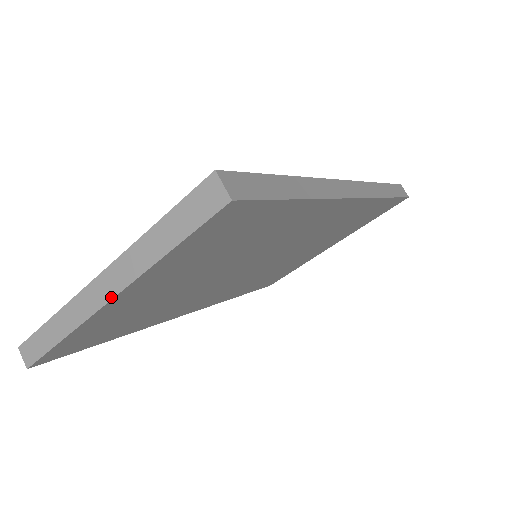
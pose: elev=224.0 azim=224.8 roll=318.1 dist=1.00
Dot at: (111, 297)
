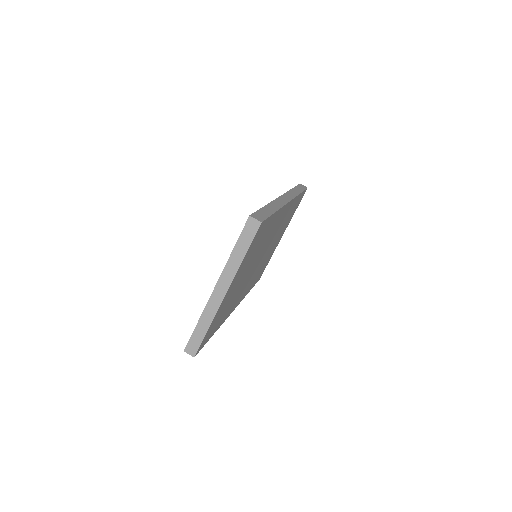
Dot at: (226, 291)
